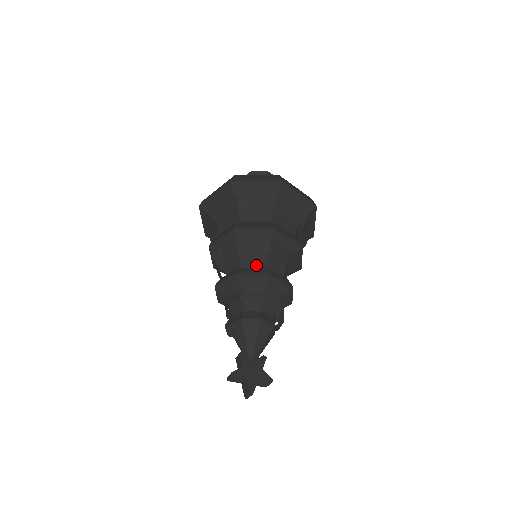
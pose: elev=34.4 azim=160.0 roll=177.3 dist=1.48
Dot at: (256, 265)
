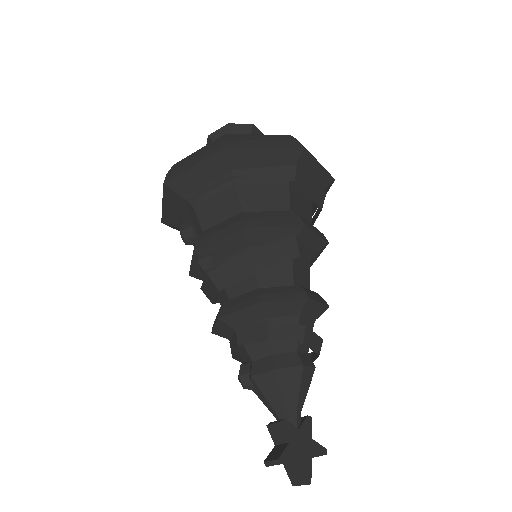
Dot at: (279, 280)
